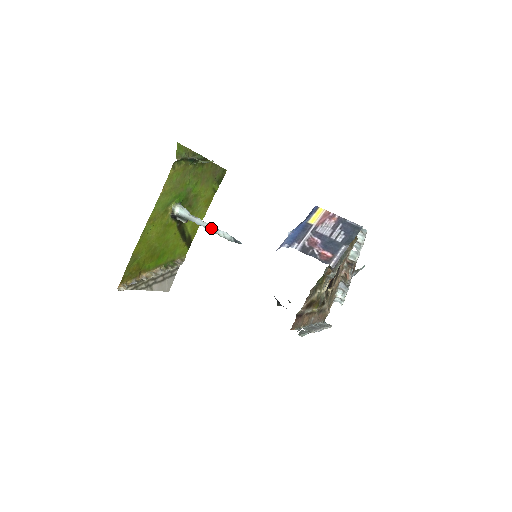
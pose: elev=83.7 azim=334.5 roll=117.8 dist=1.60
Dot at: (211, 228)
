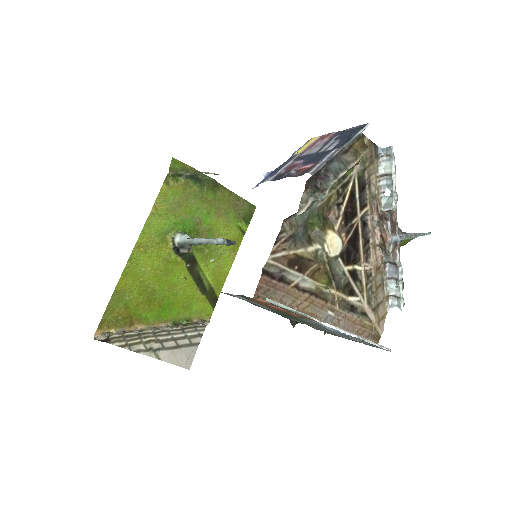
Dot at: (206, 240)
